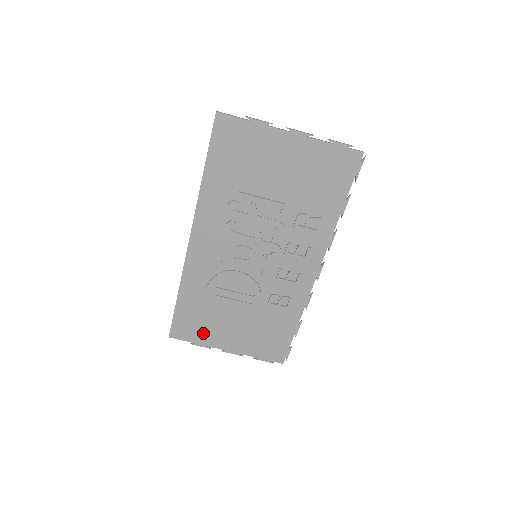
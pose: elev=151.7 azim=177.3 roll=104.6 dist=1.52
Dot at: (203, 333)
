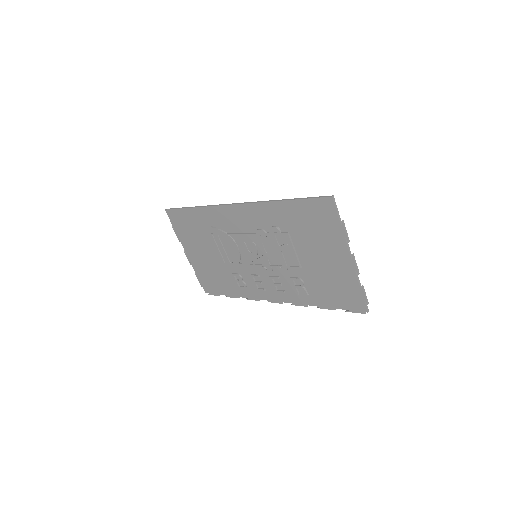
Dot at: (185, 233)
